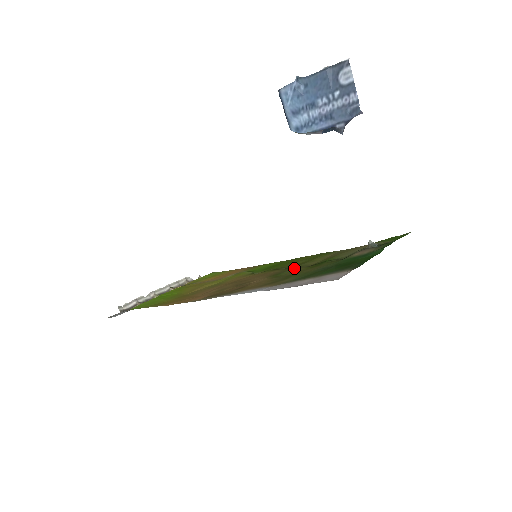
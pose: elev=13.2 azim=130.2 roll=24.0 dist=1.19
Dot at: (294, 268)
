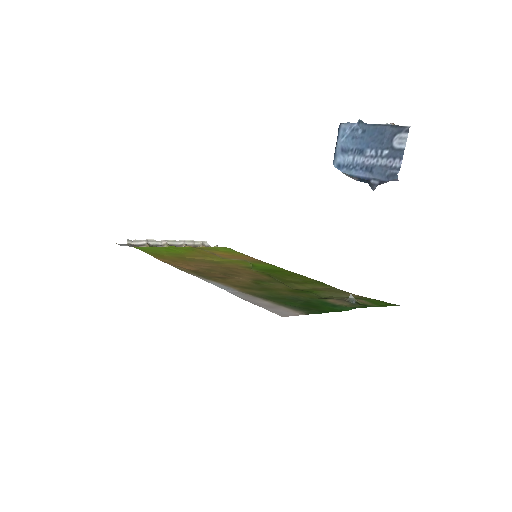
Dot at: (280, 283)
